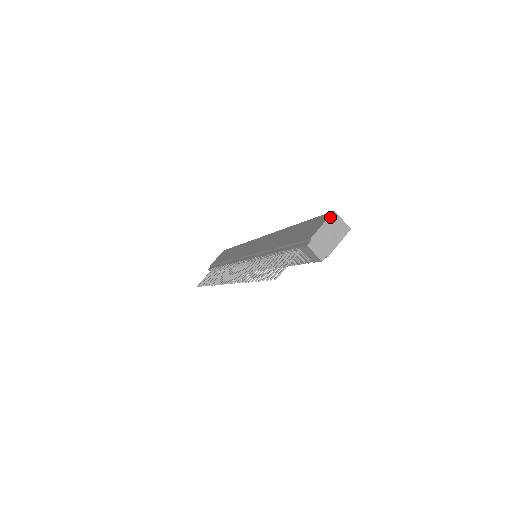
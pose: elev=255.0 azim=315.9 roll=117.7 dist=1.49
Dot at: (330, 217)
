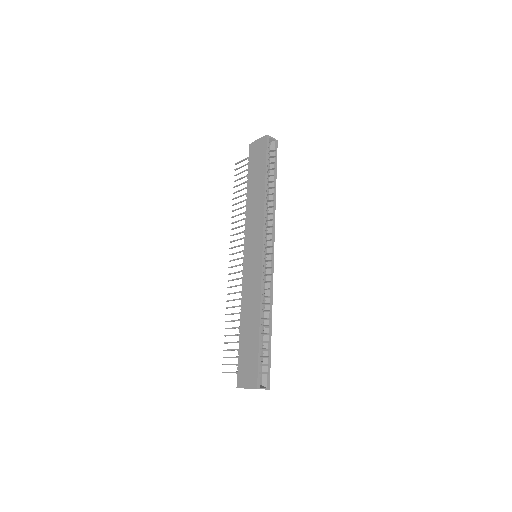
Dot at: occluded
